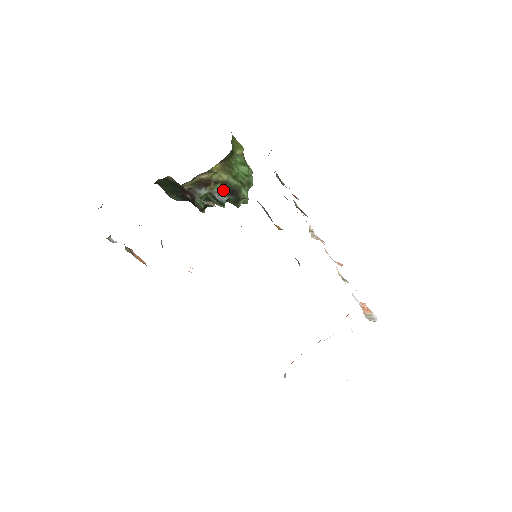
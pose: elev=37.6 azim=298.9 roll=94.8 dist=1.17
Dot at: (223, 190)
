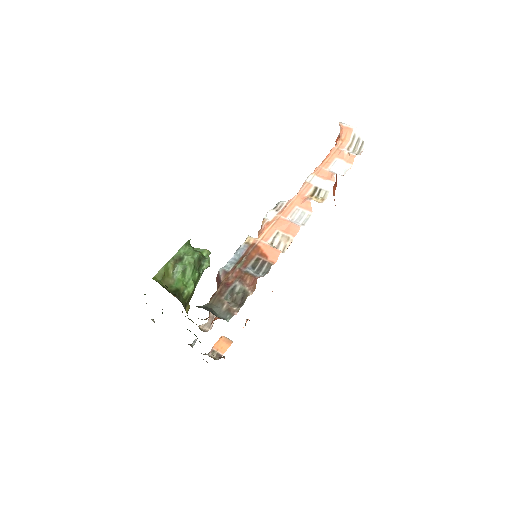
Dot at: occluded
